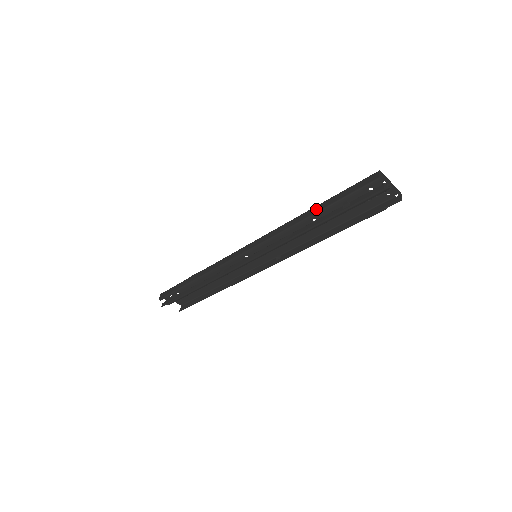
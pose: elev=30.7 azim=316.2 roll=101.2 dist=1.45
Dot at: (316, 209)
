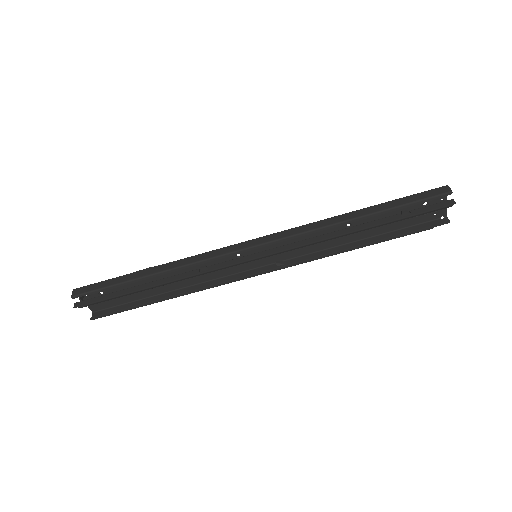
Dot at: (366, 211)
